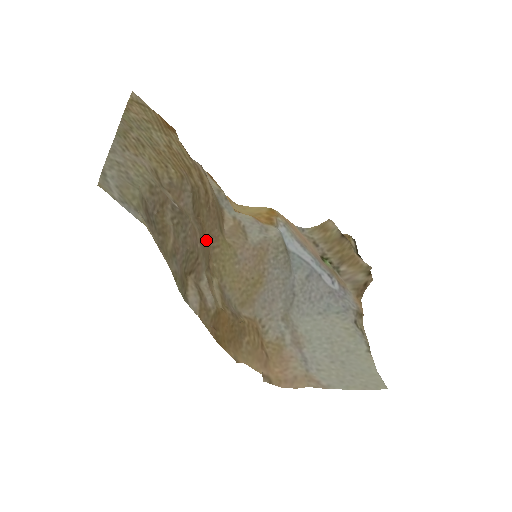
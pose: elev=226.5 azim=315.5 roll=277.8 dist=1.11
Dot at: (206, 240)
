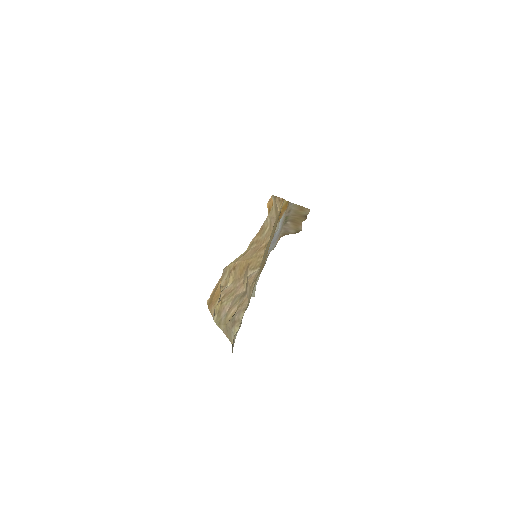
Dot at: (241, 264)
